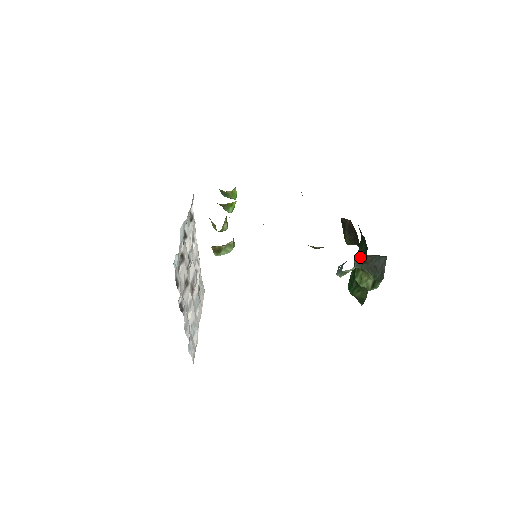
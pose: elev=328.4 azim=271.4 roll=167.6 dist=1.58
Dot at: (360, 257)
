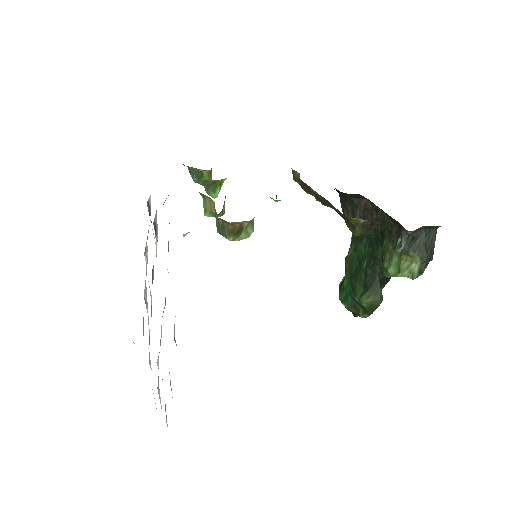
Dot at: (393, 240)
